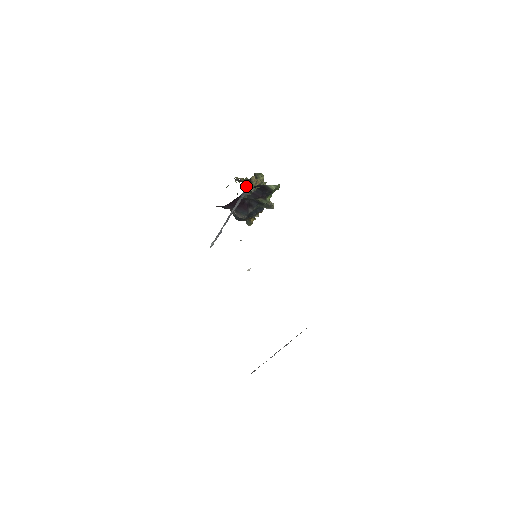
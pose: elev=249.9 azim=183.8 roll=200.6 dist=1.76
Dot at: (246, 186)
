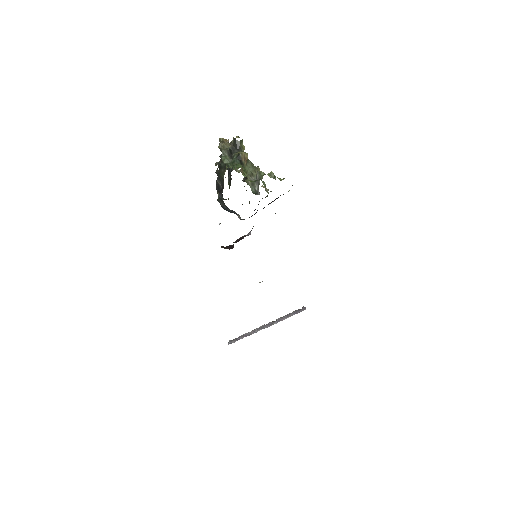
Dot at: occluded
